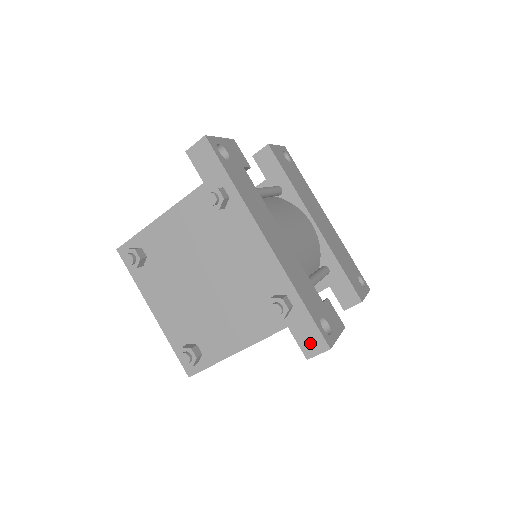
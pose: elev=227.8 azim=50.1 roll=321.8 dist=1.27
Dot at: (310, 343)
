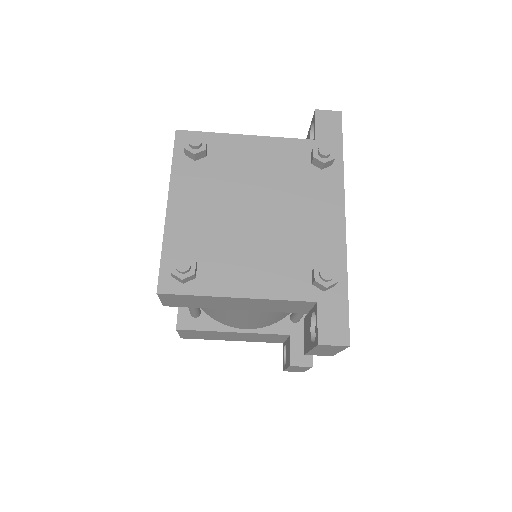
Dot at: (332, 329)
